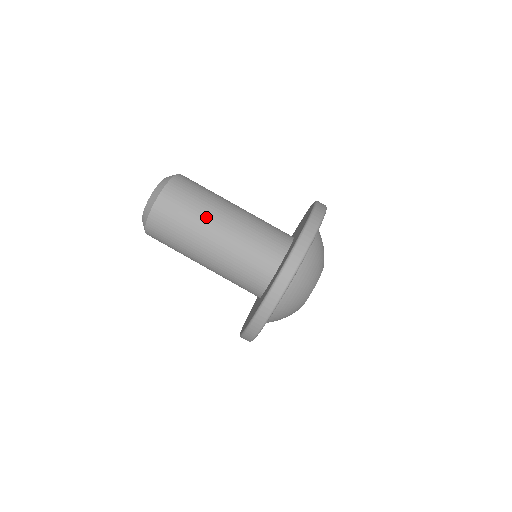
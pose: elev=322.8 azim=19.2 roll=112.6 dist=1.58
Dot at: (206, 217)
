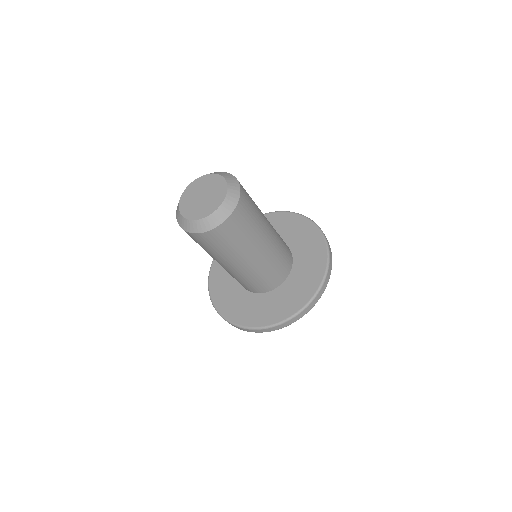
Dot at: (242, 253)
